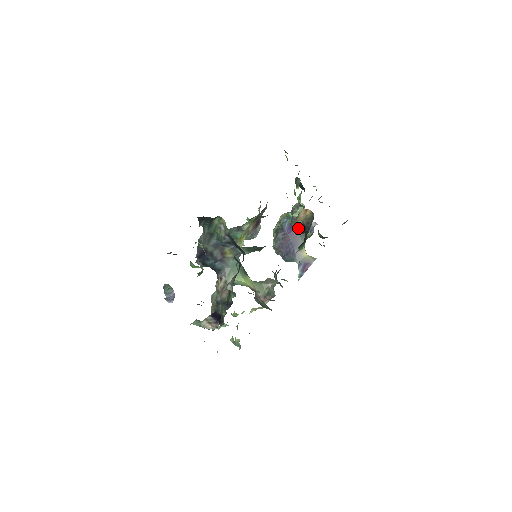
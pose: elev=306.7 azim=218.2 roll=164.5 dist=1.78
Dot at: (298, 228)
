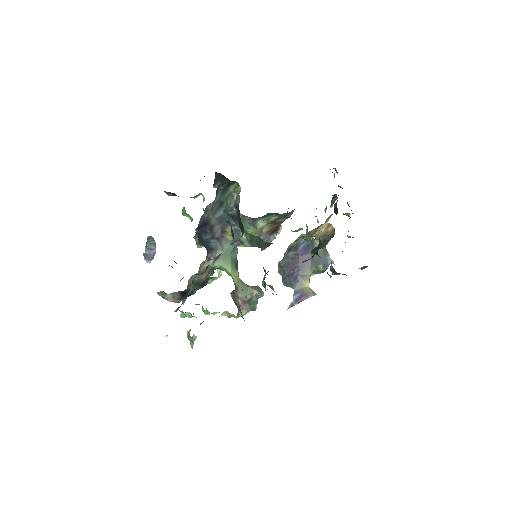
Dot at: occluded
